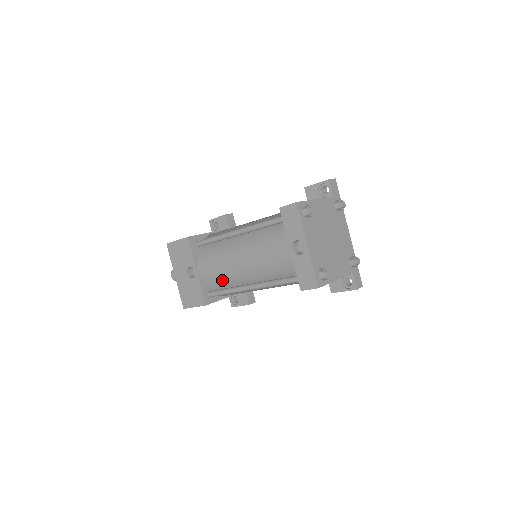
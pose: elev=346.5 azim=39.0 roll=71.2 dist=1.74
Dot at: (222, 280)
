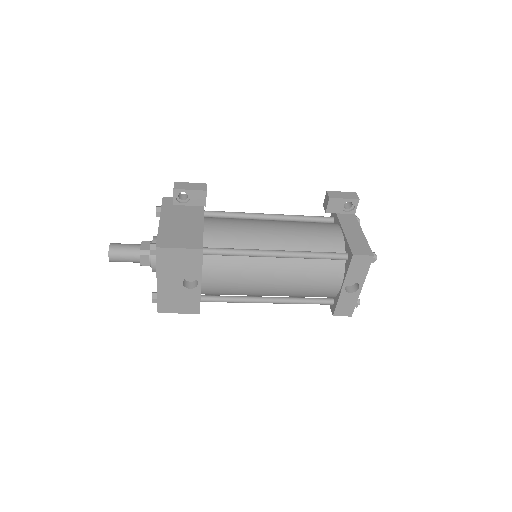
Dot at: (232, 292)
